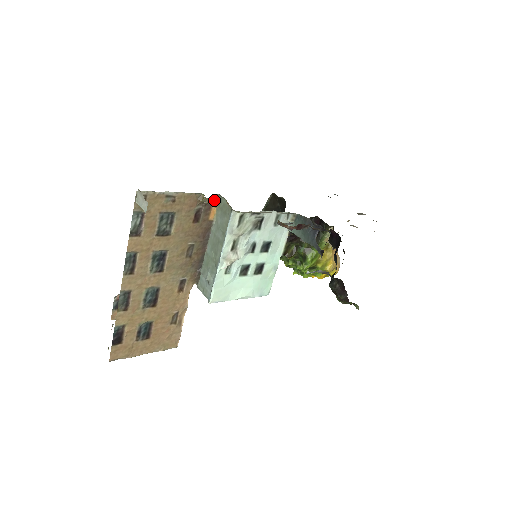
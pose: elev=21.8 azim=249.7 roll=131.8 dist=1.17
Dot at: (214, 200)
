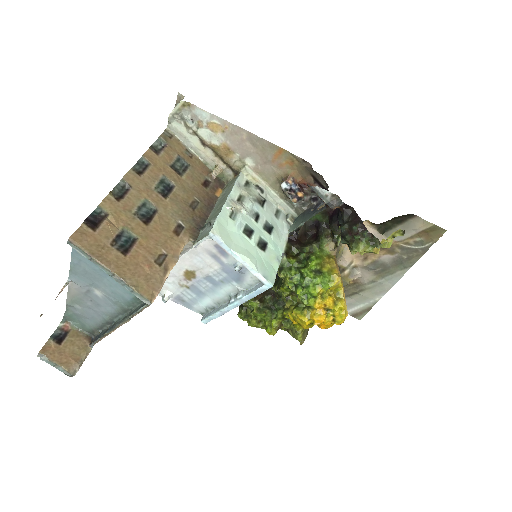
Dot at: (221, 185)
